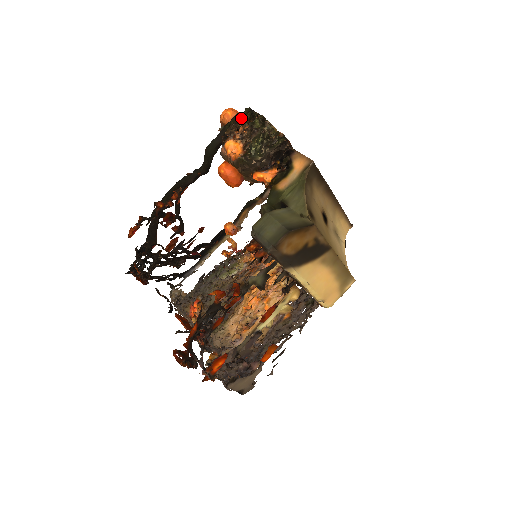
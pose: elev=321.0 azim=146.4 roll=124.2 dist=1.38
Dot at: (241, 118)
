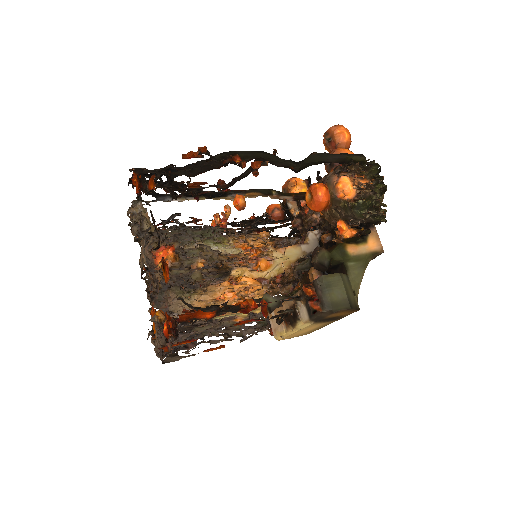
Dot at: (369, 168)
